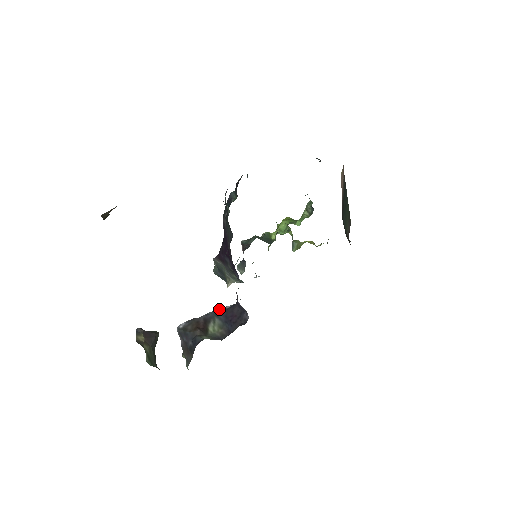
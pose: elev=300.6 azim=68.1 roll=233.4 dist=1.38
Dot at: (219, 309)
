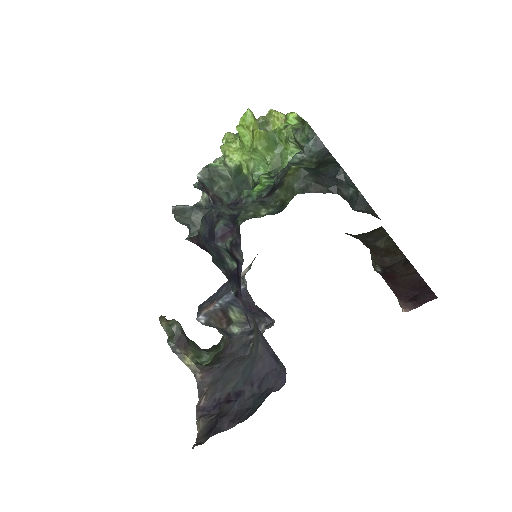
Dot at: (229, 296)
